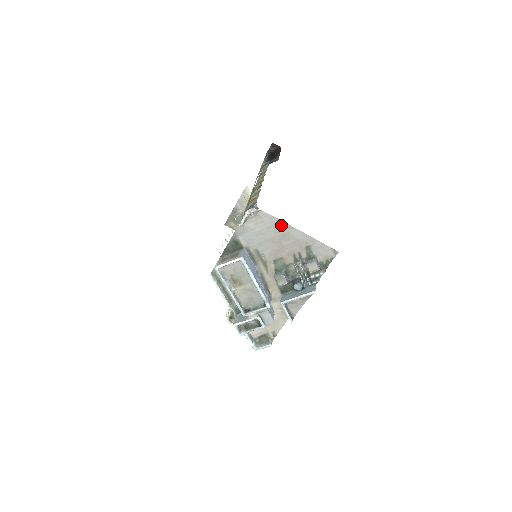
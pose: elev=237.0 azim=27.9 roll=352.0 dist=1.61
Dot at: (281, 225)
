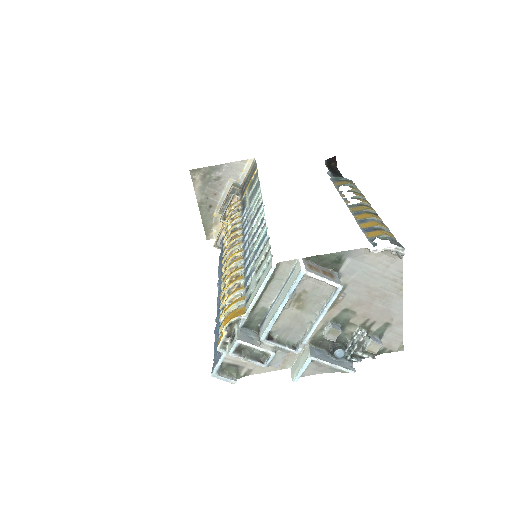
Dot at: (396, 285)
